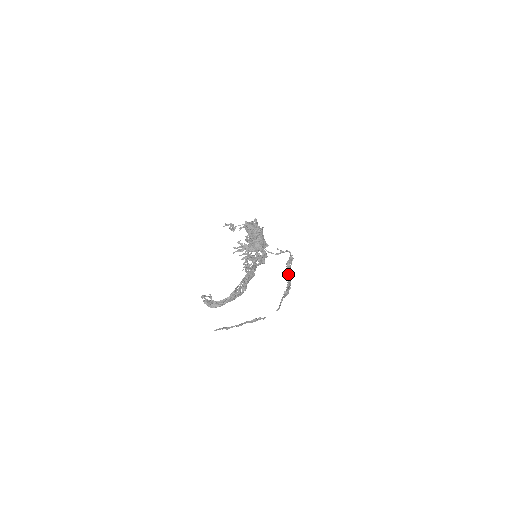
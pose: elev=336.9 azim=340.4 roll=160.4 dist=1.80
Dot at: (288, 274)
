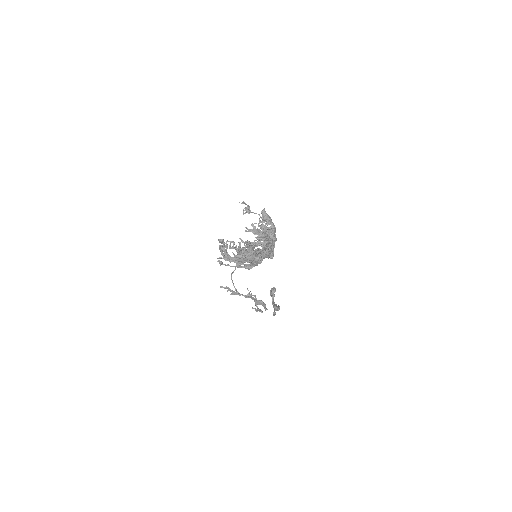
Dot at: (273, 298)
